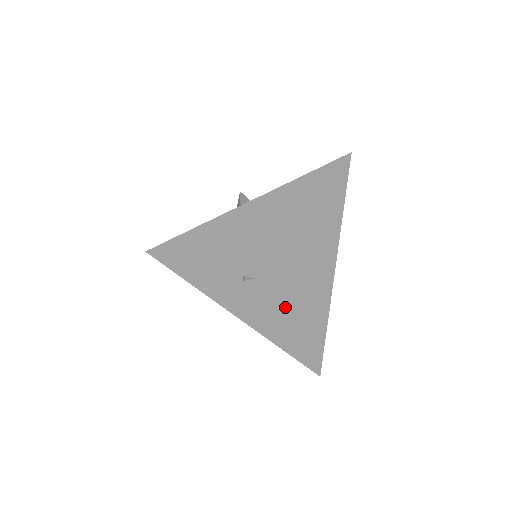
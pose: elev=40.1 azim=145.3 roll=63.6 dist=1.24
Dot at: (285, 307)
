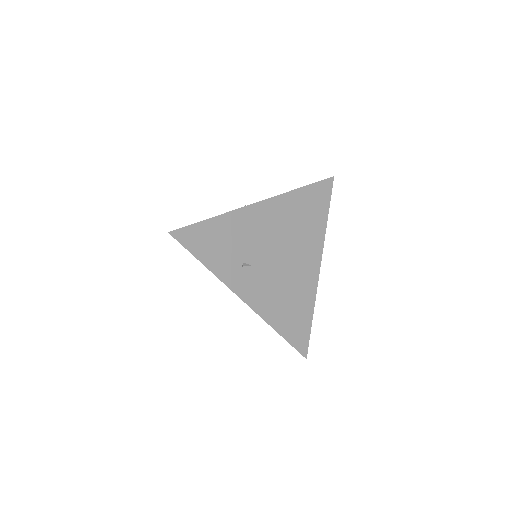
Dot at: (277, 293)
